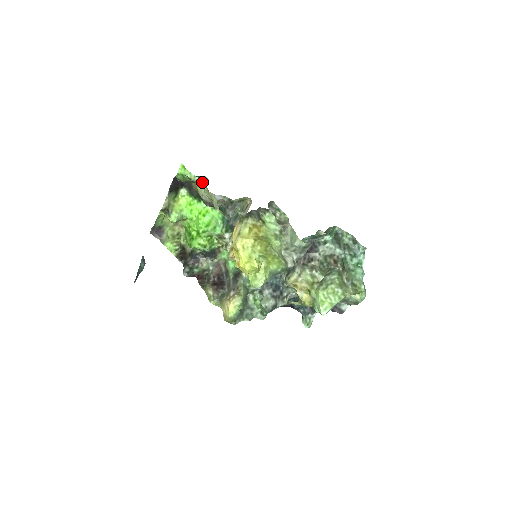
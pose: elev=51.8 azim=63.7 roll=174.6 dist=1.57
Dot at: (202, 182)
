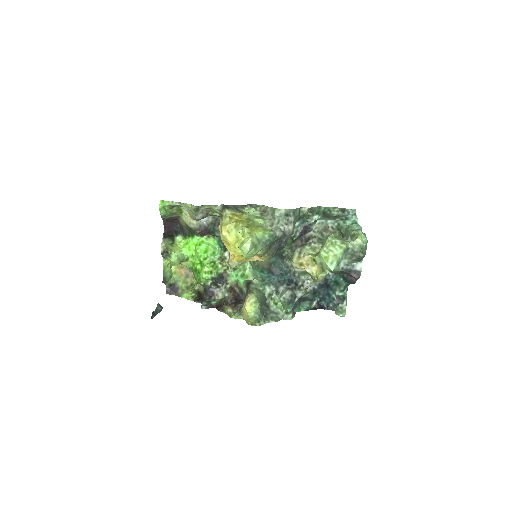
Dot at: (179, 203)
